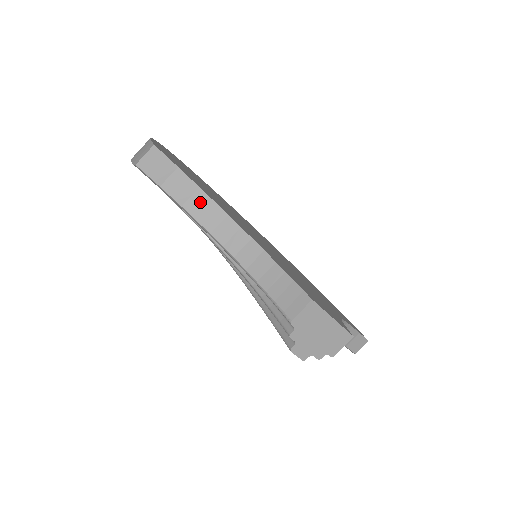
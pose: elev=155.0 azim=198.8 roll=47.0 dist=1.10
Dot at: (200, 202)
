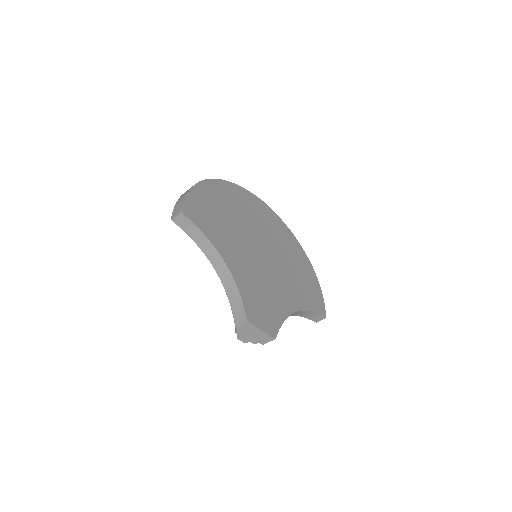
Dot at: (206, 244)
